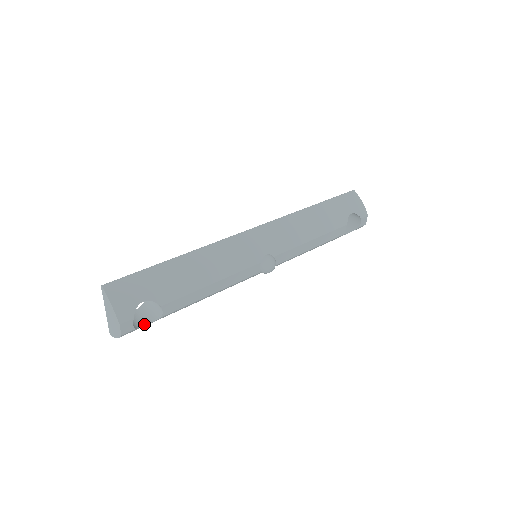
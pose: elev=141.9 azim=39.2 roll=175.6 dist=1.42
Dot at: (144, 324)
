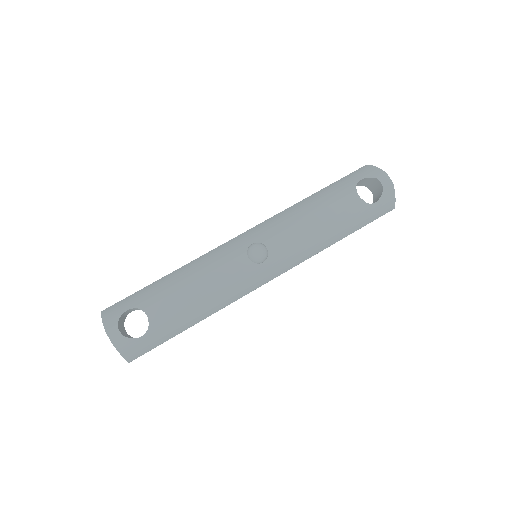
Dot at: (141, 336)
